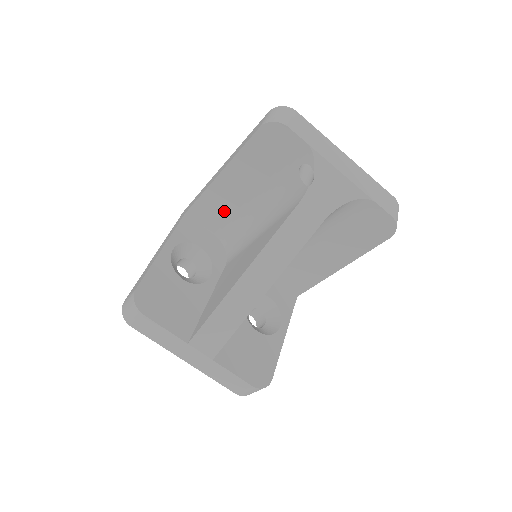
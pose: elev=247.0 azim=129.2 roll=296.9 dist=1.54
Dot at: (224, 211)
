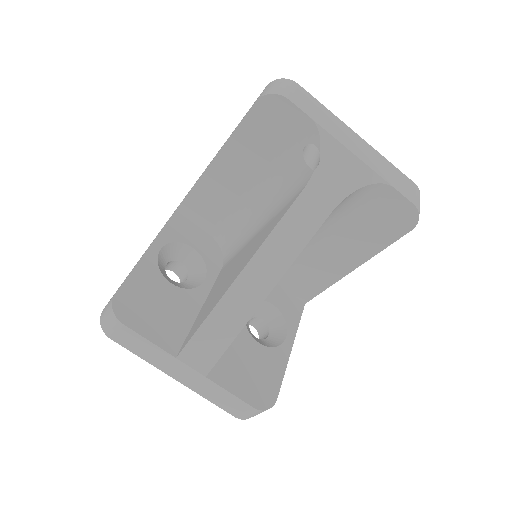
Dot at: (219, 206)
